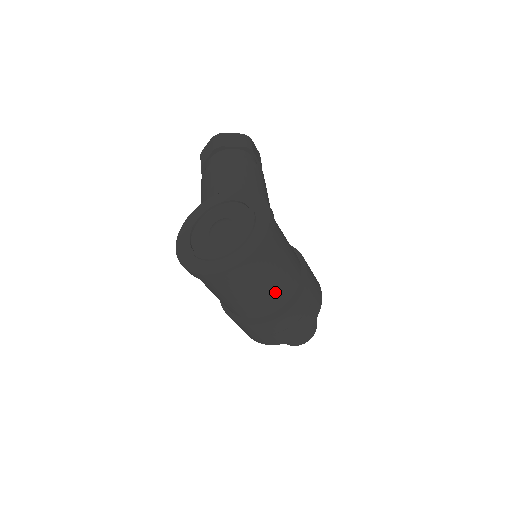
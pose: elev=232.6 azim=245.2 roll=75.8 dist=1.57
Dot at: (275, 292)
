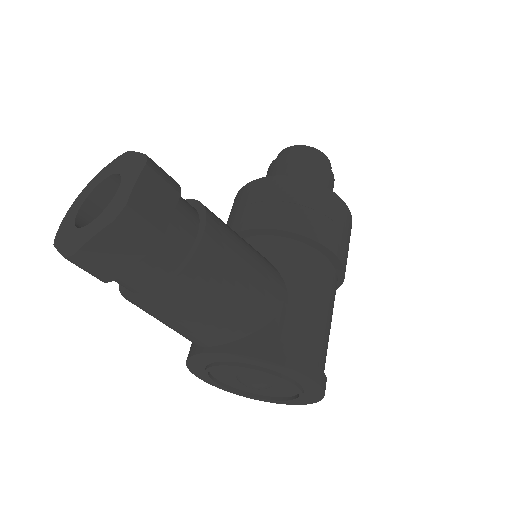
Dot at: occluded
